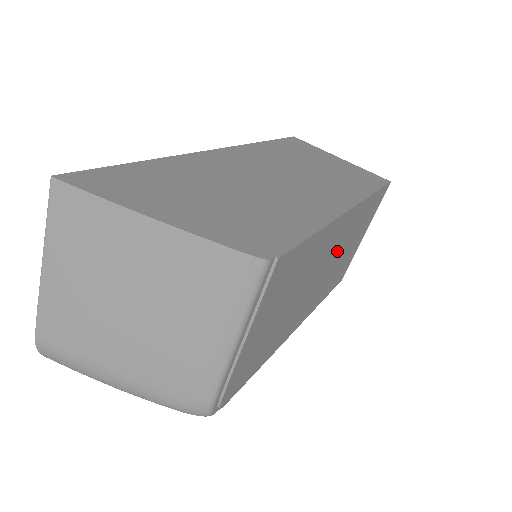
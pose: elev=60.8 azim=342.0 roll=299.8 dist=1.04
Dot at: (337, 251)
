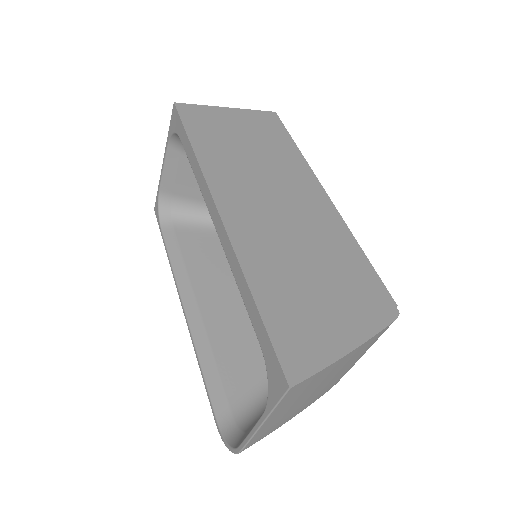
Dot at: occluded
